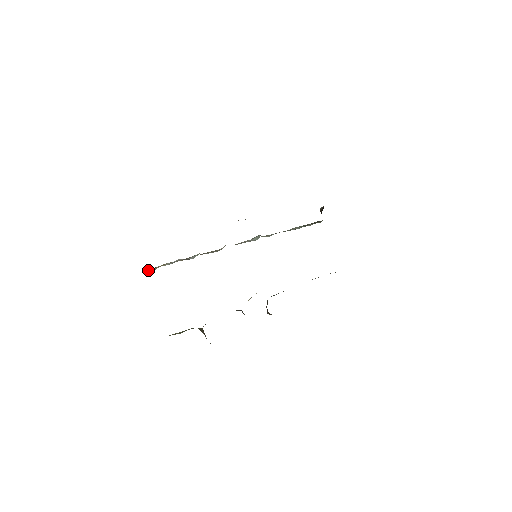
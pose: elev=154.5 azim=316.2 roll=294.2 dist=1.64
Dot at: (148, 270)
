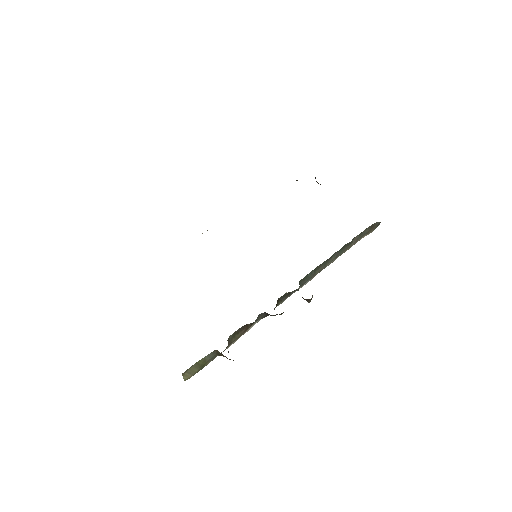
Dot at: occluded
